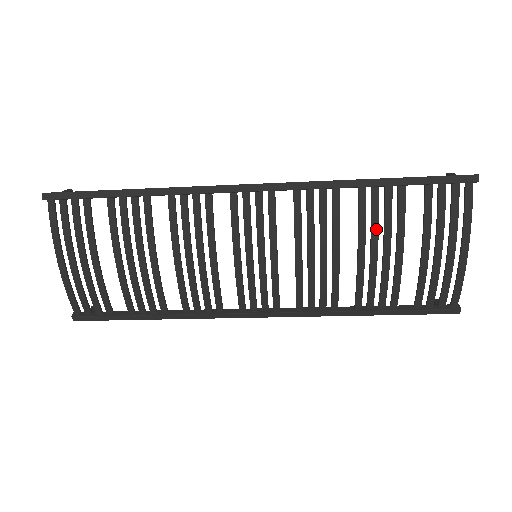
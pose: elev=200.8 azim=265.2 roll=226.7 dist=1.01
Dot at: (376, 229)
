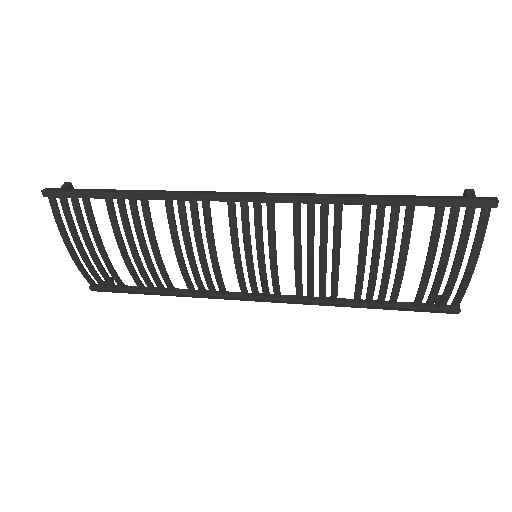
Dot at: (378, 244)
